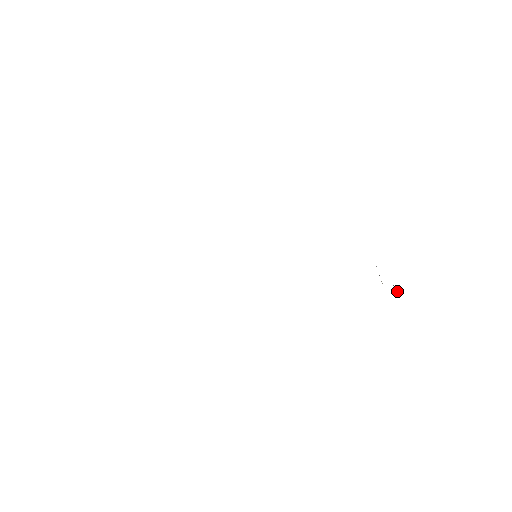
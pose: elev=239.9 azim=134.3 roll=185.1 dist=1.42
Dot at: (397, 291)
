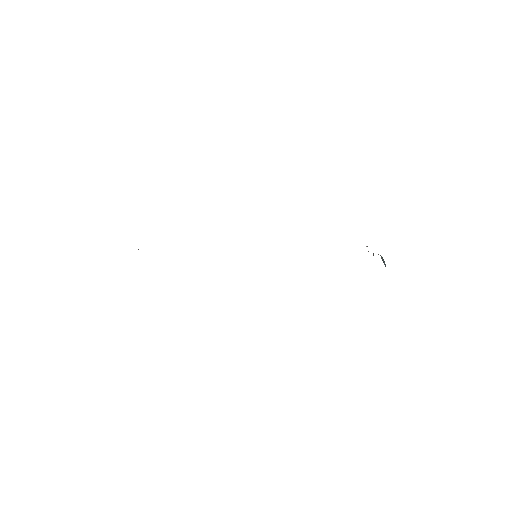
Dot at: (382, 259)
